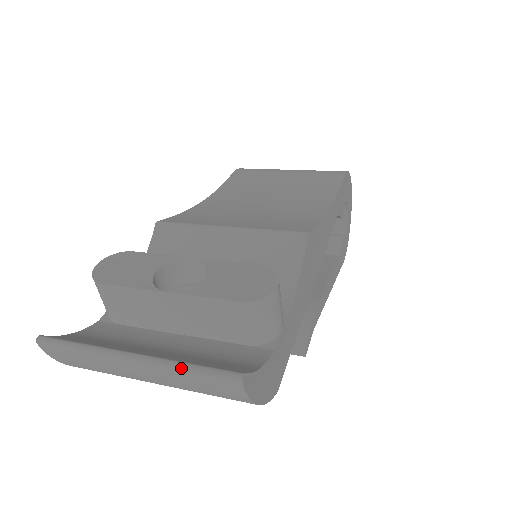
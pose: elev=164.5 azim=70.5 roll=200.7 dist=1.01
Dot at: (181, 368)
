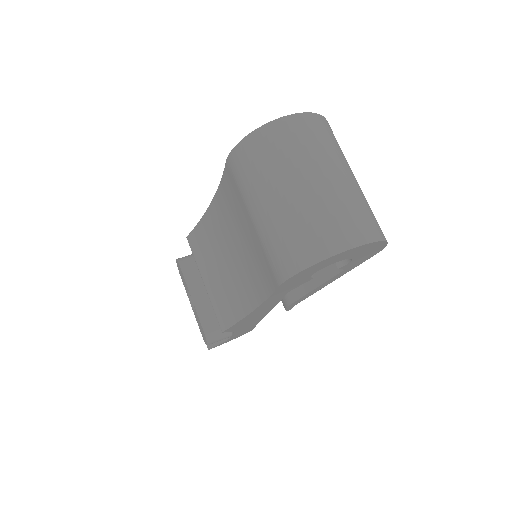
Dot at: occluded
